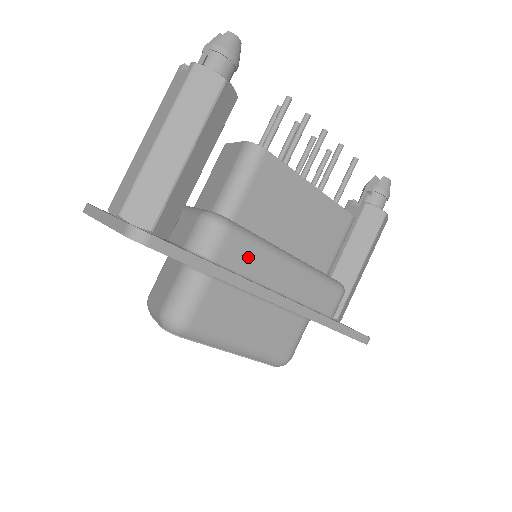
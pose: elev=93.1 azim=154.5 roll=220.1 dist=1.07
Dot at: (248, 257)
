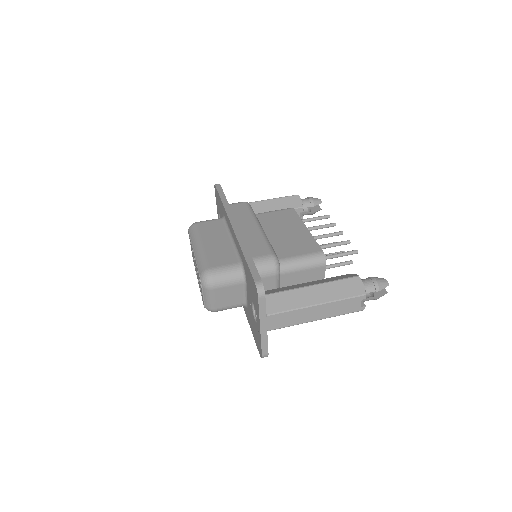
Dot at: (242, 212)
